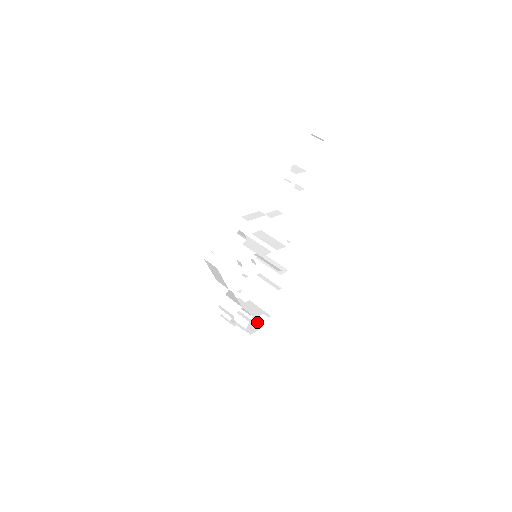
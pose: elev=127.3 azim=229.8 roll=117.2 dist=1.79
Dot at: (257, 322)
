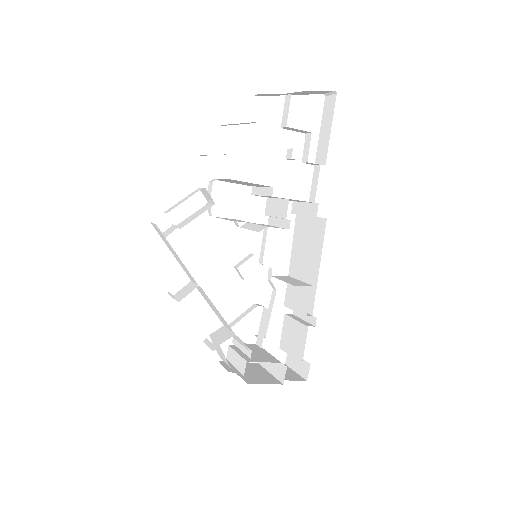
Dot at: (274, 379)
